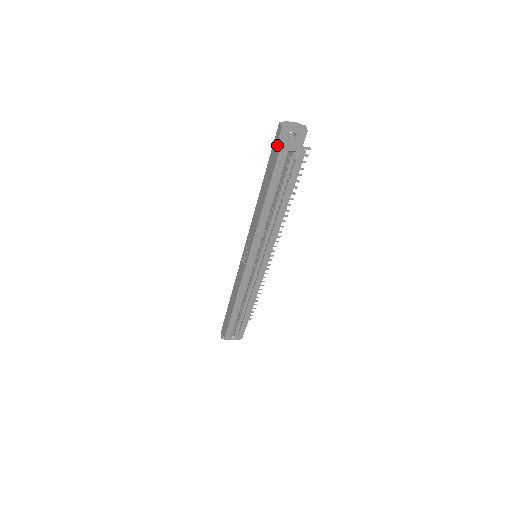
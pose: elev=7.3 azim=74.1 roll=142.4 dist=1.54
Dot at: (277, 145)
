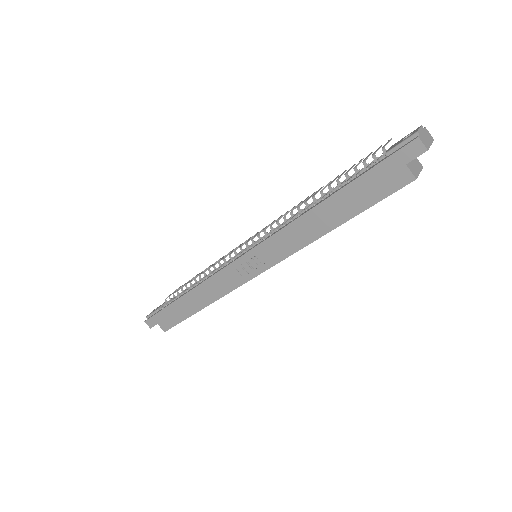
Dot at: (406, 169)
